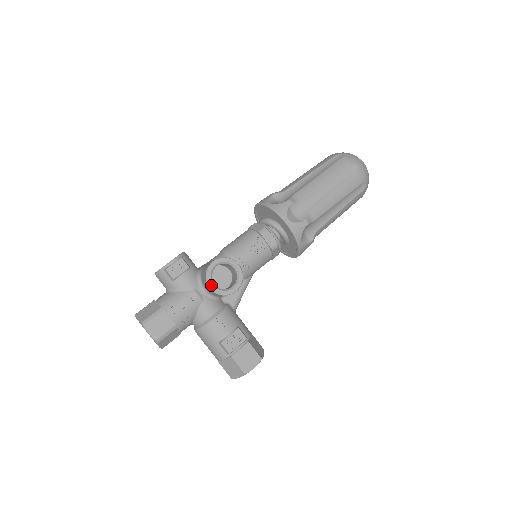
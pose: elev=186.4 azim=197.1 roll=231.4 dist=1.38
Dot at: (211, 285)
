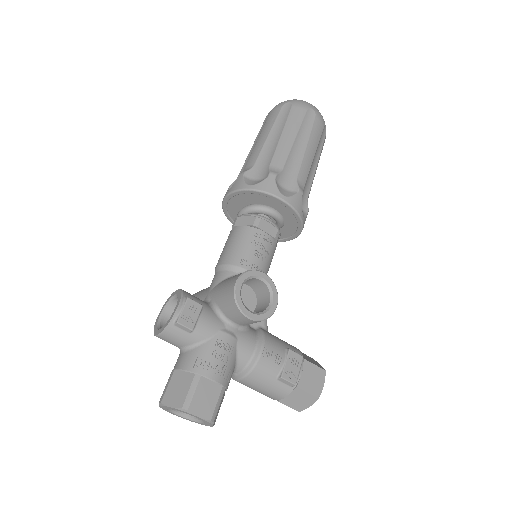
Dot at: (248, 314)
